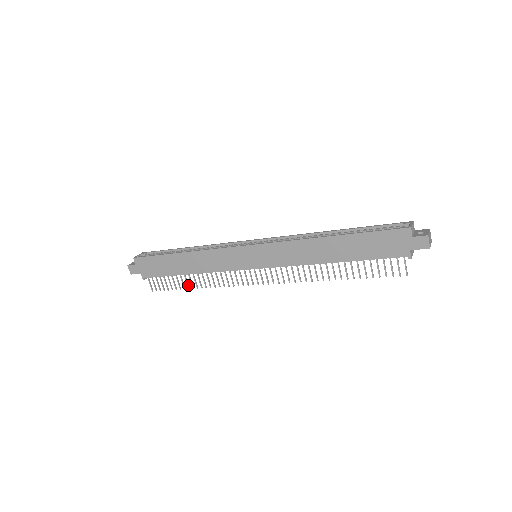
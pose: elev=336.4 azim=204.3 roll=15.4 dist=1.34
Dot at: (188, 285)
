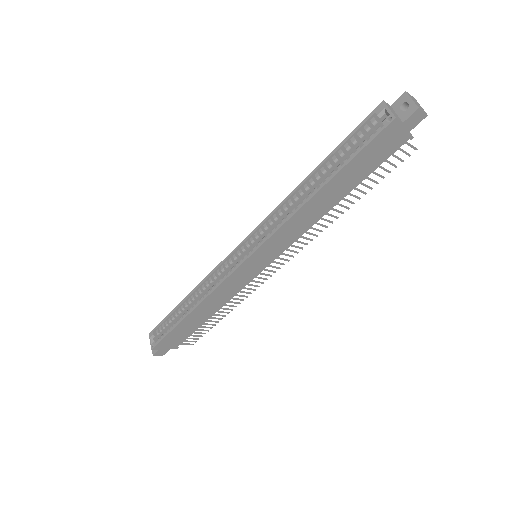
Dot at: (218, 318)
